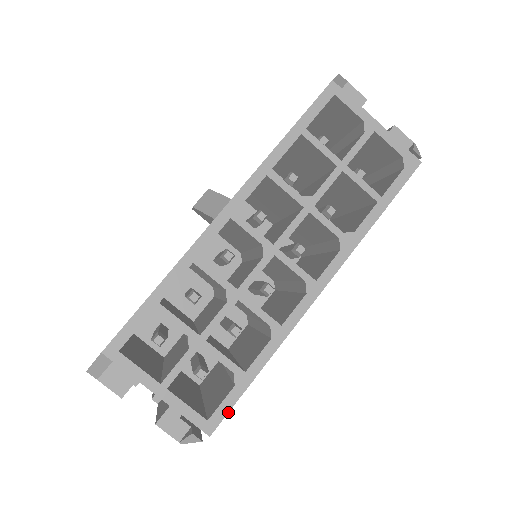
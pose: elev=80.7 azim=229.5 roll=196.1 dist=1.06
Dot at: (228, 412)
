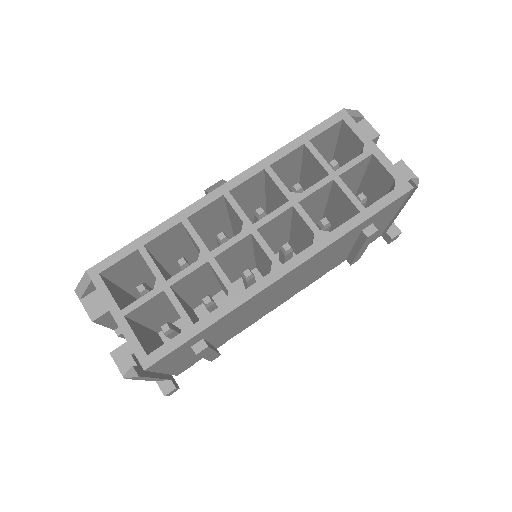
Dot at: (167, 354)
